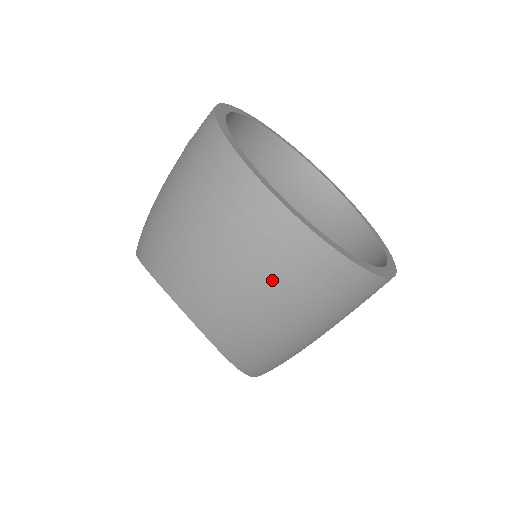
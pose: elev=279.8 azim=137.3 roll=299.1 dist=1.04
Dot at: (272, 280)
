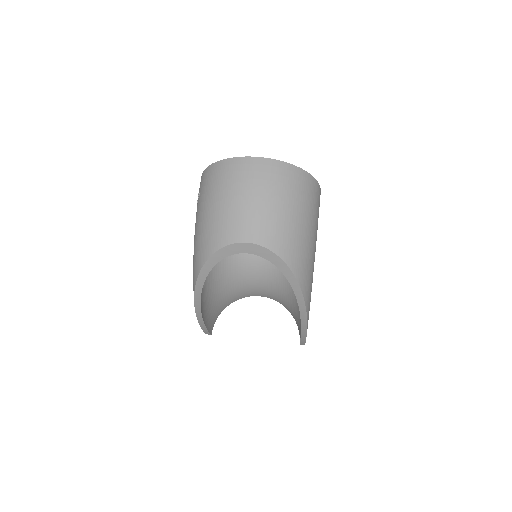
Dot at: (280, 190)
